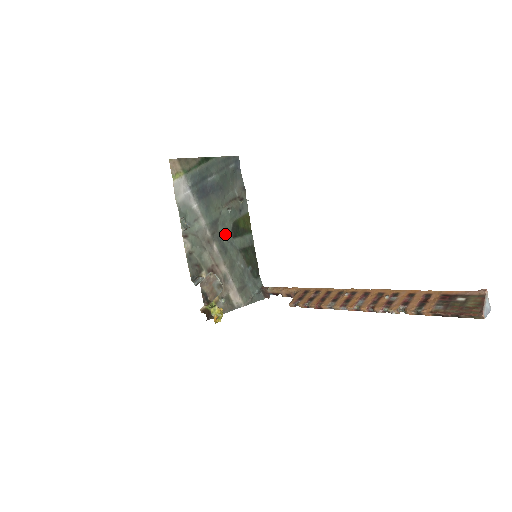
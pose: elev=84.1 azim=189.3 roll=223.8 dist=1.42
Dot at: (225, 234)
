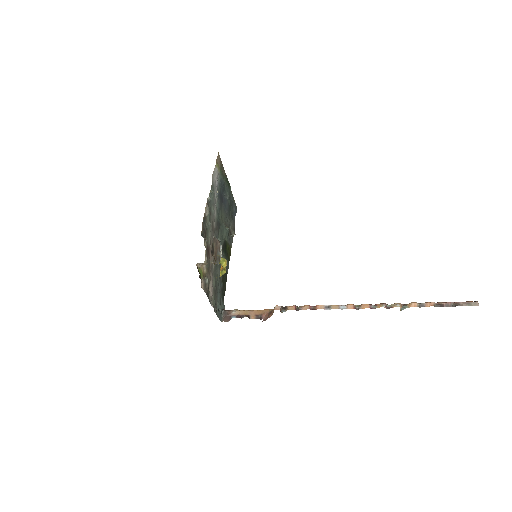
Dot at: (220, 239)
